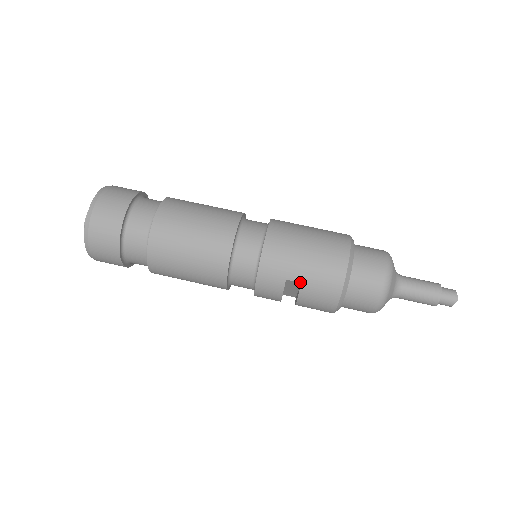
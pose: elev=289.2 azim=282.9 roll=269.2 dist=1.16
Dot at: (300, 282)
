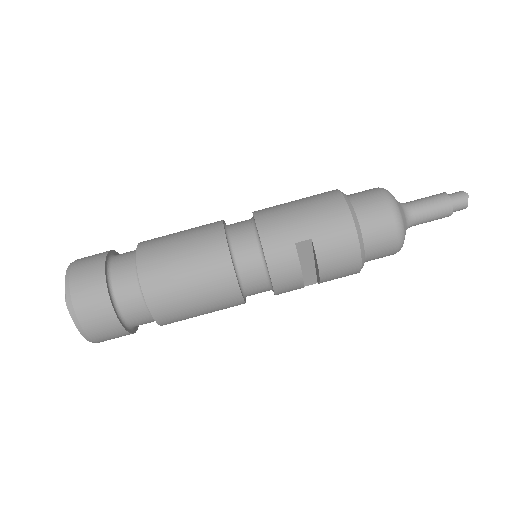
Dot at: (310, 239)
